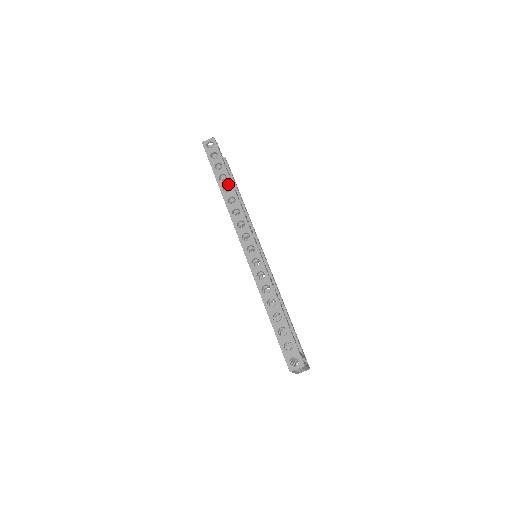
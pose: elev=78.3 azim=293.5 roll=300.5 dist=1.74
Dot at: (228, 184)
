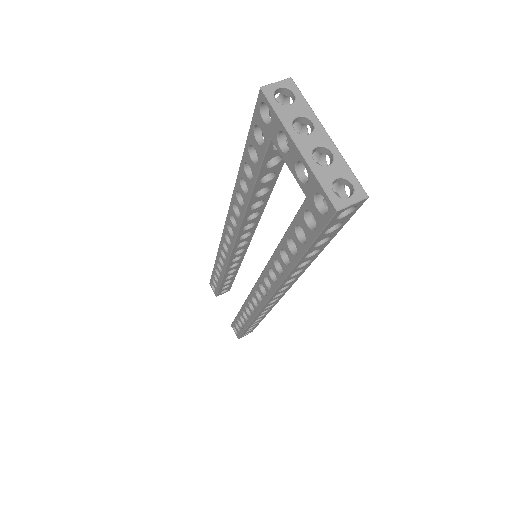
Dot at: occluded
